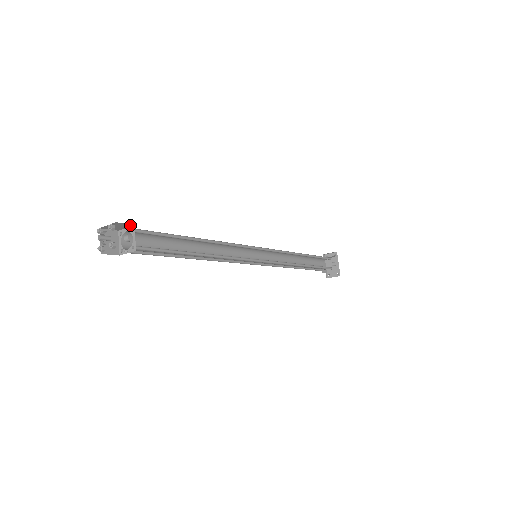
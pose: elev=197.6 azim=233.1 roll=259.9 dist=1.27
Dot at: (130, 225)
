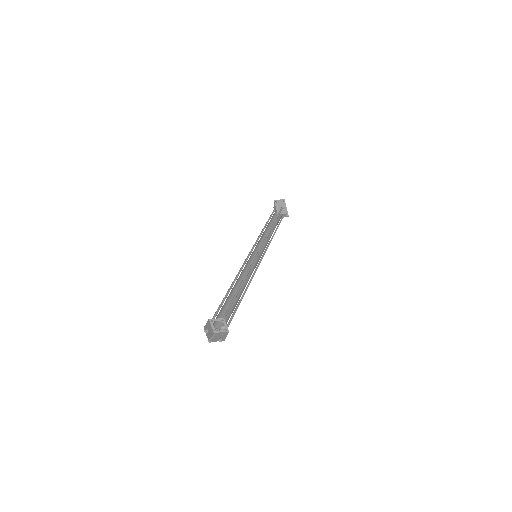
Dot at: (221, 319)
